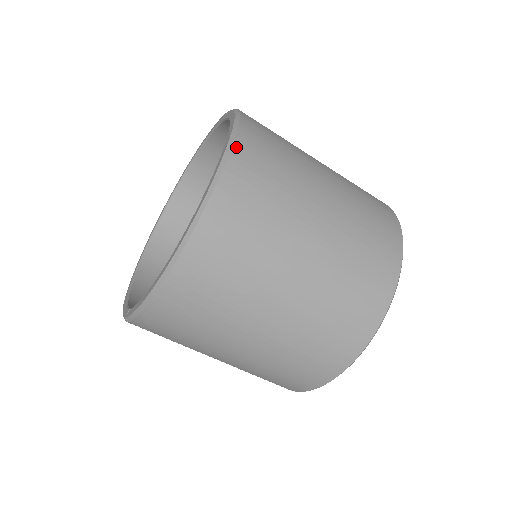
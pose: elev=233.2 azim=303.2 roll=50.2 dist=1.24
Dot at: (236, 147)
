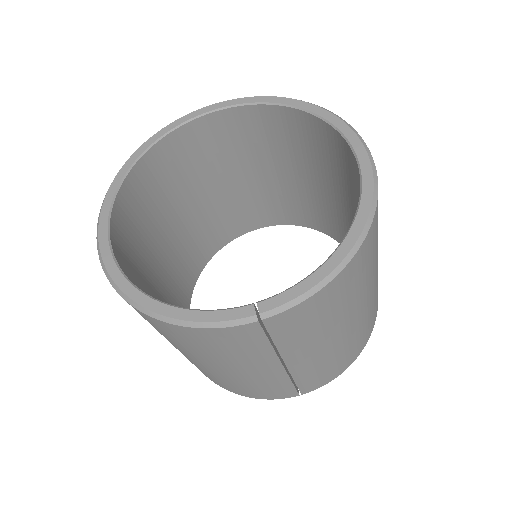
Dot at: occluded
